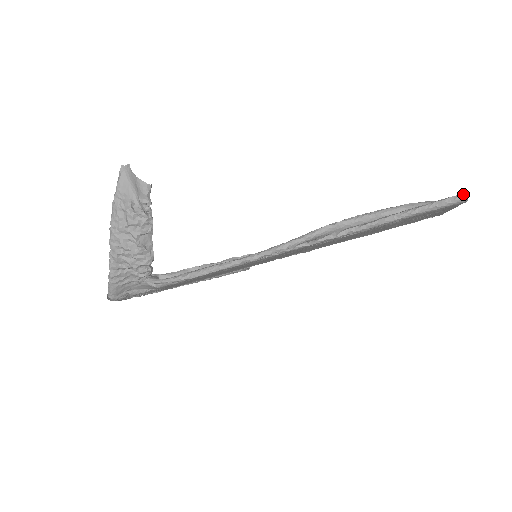
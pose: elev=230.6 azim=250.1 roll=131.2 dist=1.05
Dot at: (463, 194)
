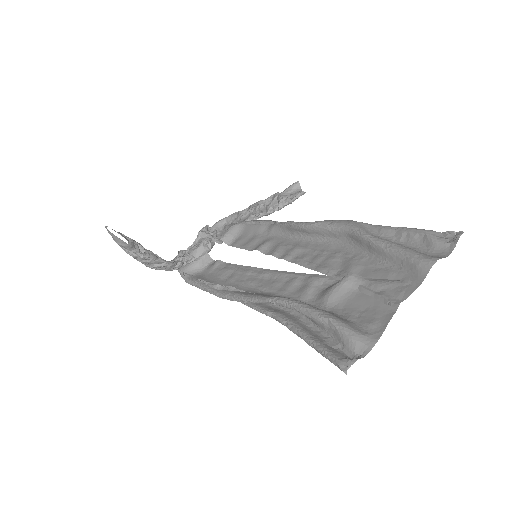
Dot at: occluded
